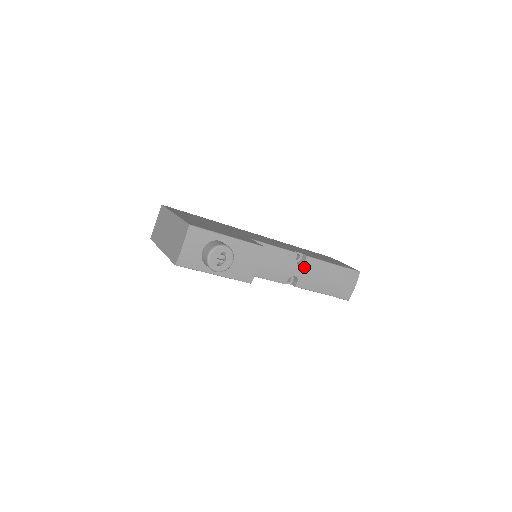
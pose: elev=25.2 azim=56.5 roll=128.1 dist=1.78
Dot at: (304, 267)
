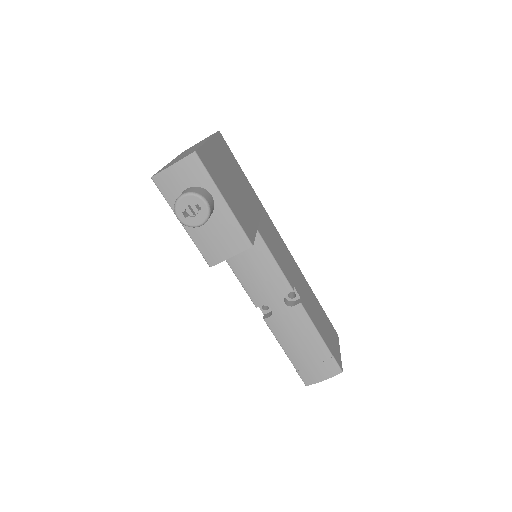
Dot at: (288, 310)
